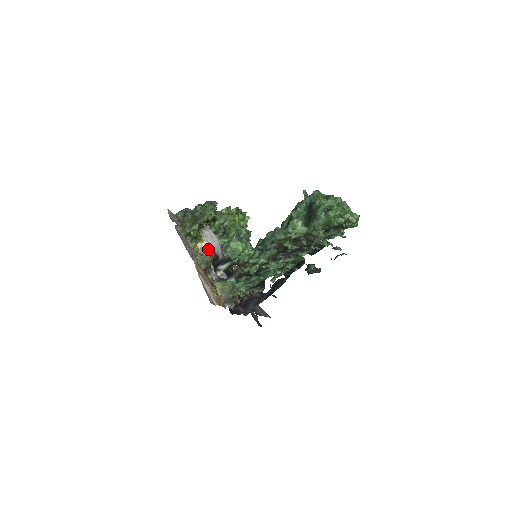
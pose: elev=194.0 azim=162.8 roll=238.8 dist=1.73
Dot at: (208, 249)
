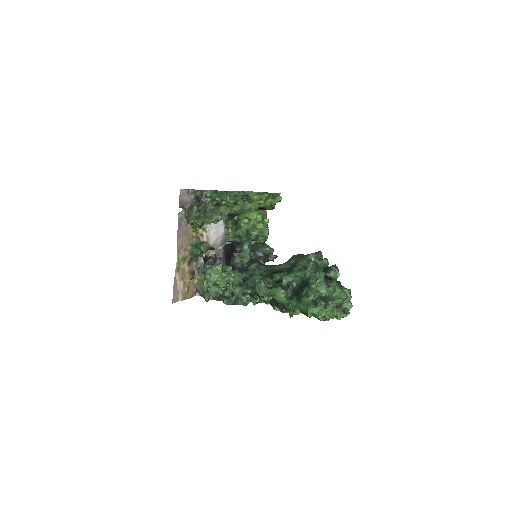
Dot at: (206, 239)
